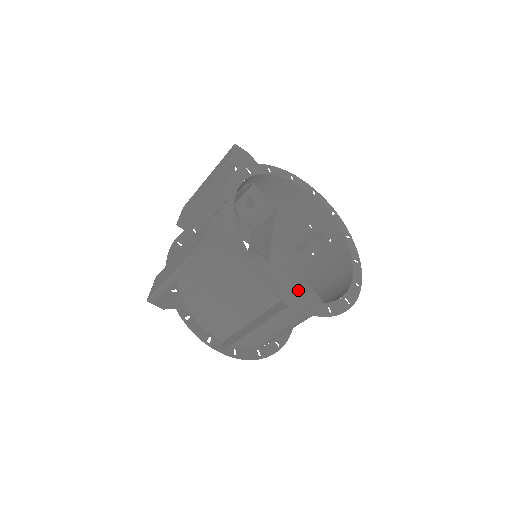
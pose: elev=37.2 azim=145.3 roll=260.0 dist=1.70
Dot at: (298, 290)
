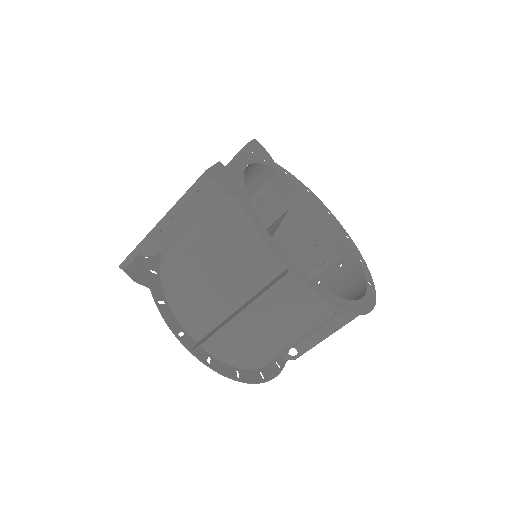
Dot at: occluded
